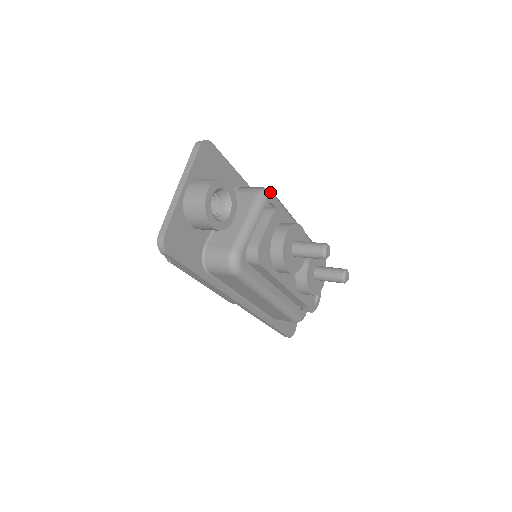
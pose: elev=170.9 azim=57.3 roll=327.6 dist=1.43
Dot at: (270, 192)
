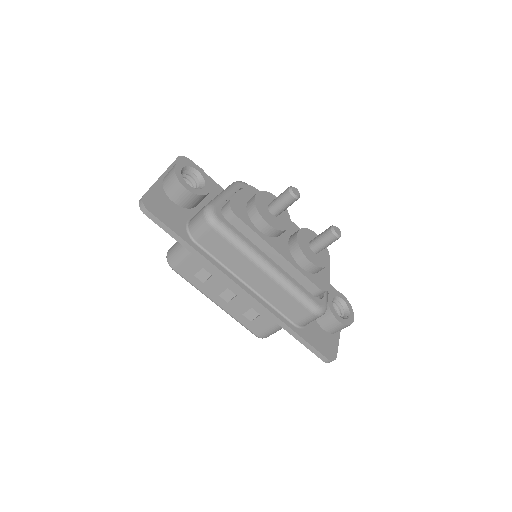
Dot at: (245, 183)
